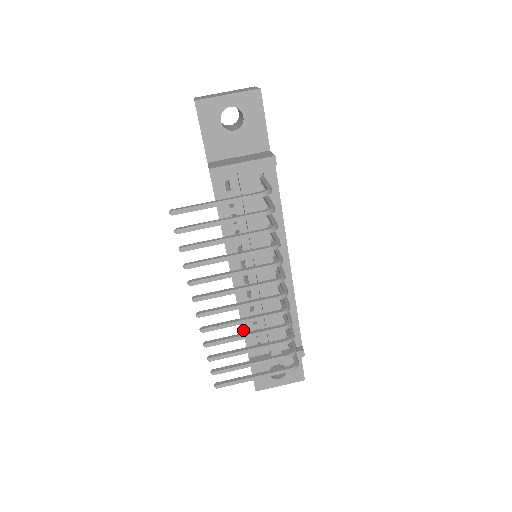
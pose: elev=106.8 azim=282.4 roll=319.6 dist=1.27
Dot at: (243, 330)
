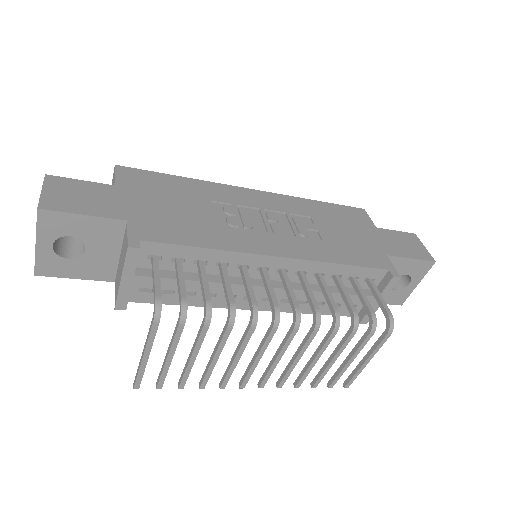
Dot at: (321, 314)
